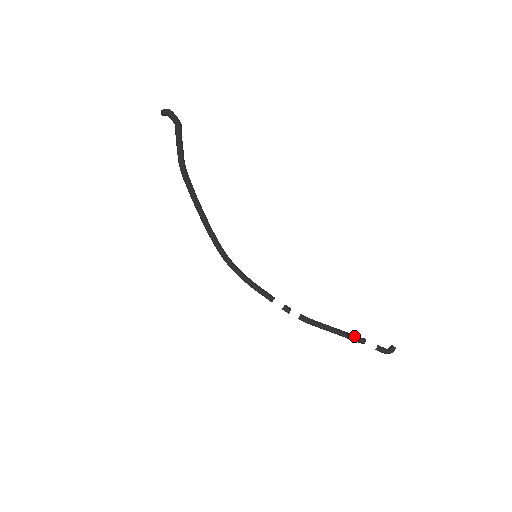
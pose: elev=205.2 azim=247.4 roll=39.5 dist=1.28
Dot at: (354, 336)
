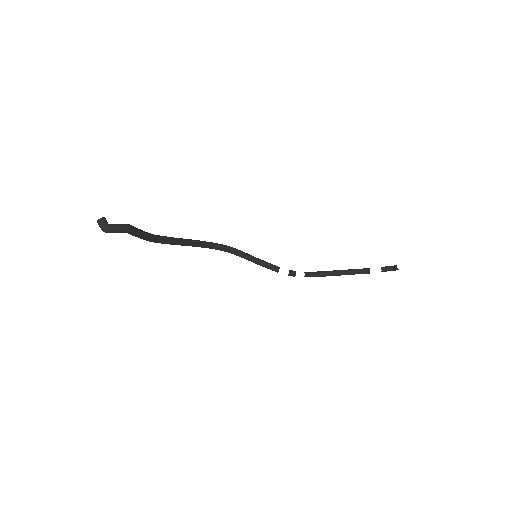
Dot at: (359, 273)
